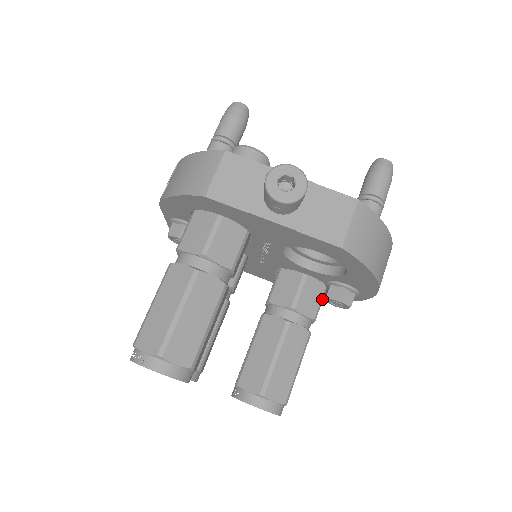
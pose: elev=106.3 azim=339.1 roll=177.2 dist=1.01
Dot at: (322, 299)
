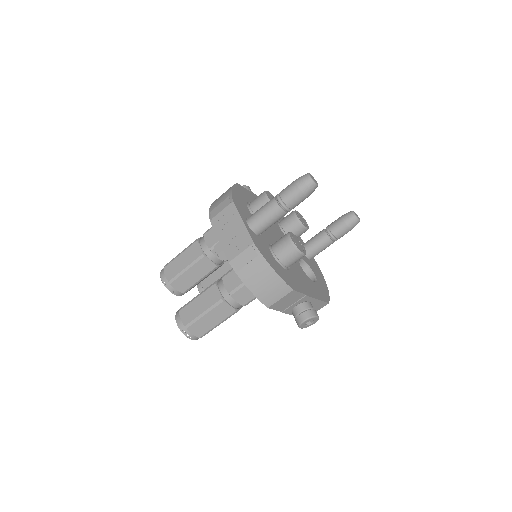
Dot at: occluded
